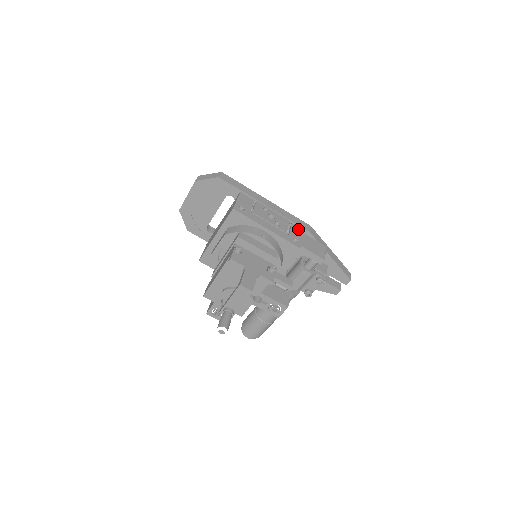
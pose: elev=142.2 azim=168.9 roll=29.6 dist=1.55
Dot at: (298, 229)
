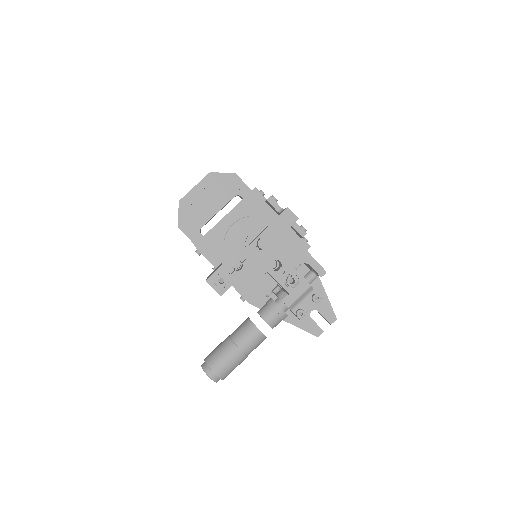
Dot at: occluded
